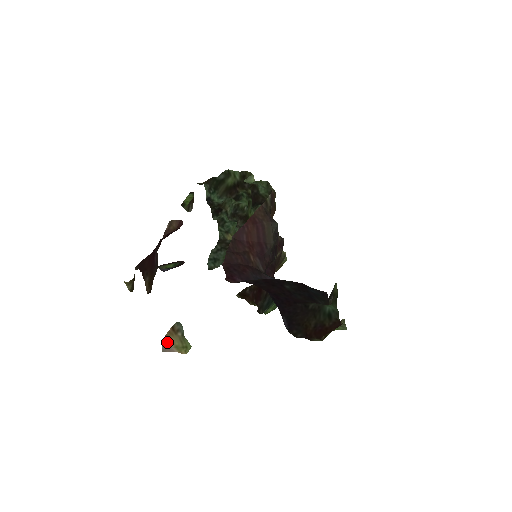
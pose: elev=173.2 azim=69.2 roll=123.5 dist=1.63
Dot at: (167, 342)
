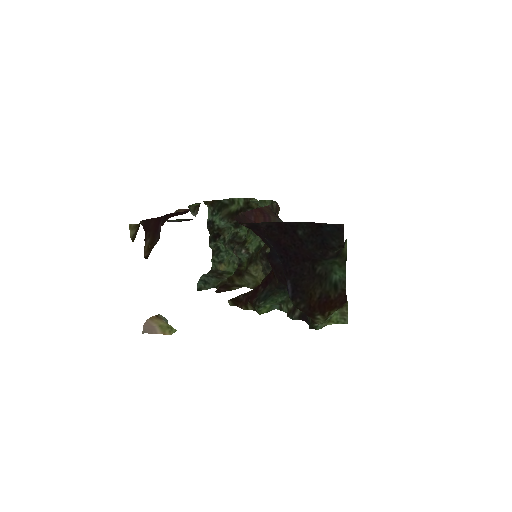
Dot at: (150, 323)
